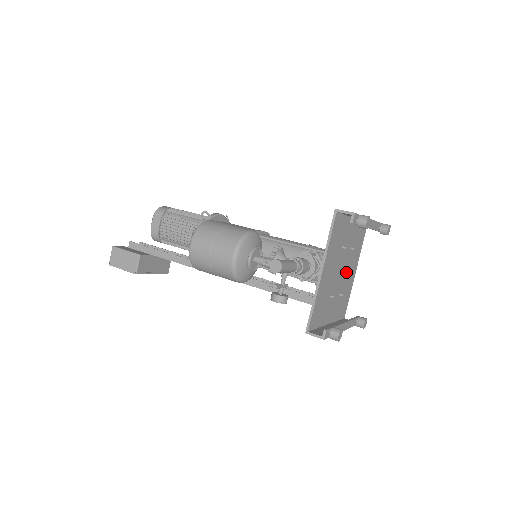
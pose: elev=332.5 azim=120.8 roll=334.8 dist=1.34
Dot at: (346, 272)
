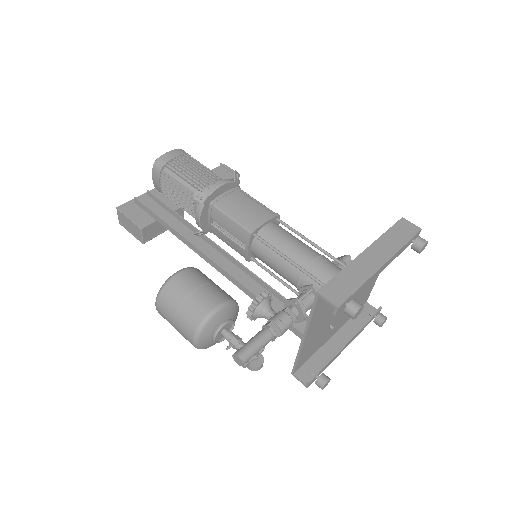
Dot at: occluded
